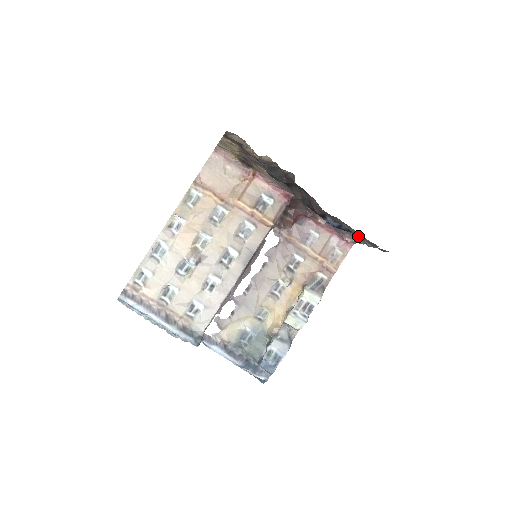
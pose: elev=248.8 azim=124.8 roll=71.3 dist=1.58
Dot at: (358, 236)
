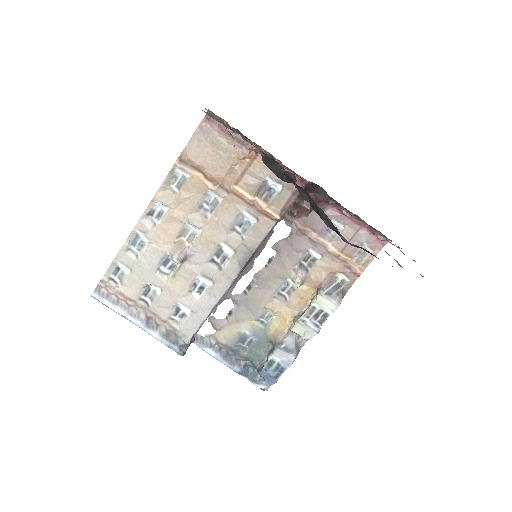
Dot at: occluded
